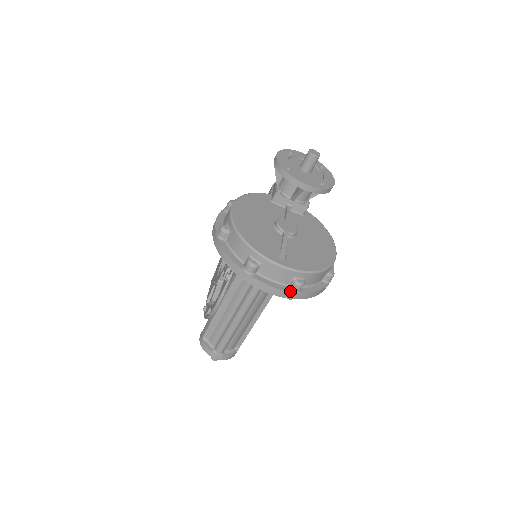
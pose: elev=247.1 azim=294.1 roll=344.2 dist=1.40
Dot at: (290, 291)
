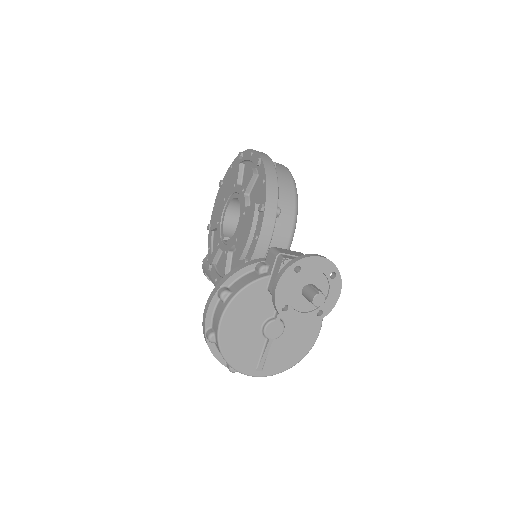
Dot at: occluded
